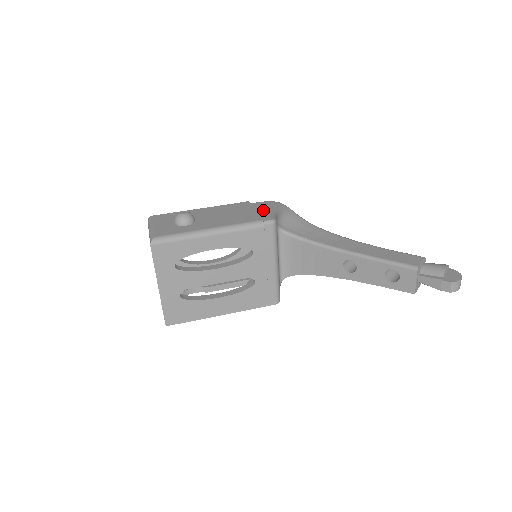
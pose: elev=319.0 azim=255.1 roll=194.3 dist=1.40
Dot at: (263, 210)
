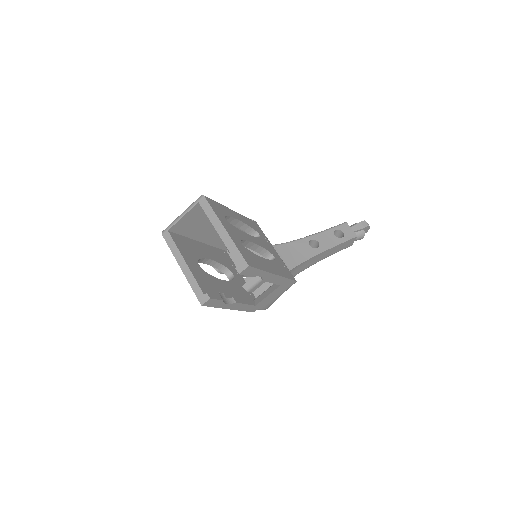
Dot at: occluded
